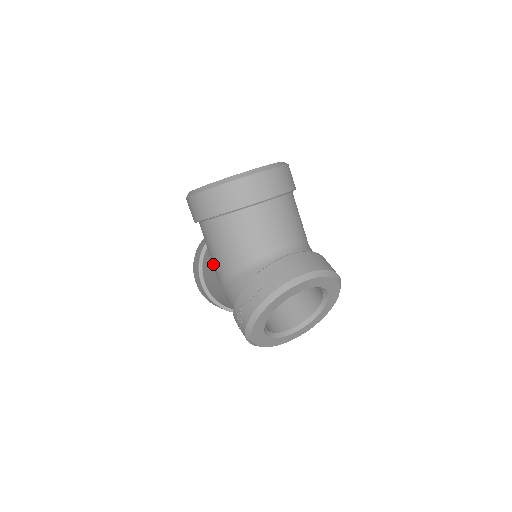
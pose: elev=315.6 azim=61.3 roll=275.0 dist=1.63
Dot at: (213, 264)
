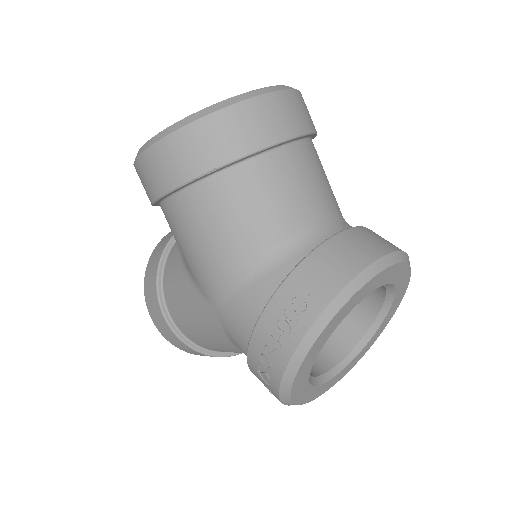
Dot at: (194, 273)
